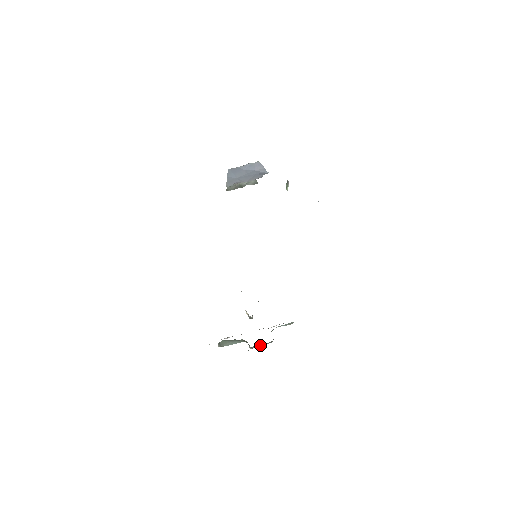
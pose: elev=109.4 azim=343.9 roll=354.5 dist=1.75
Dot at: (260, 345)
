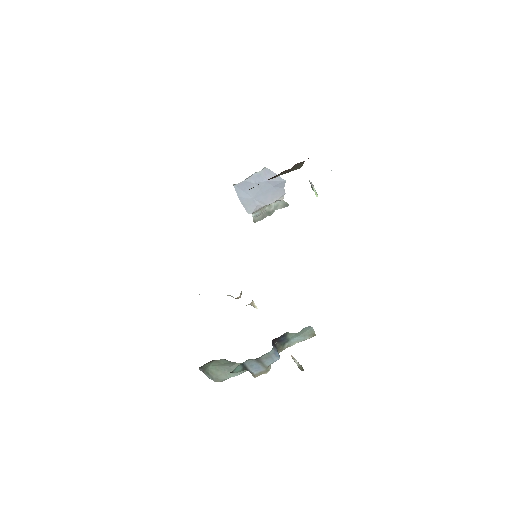
Dot at: (262, 366)
